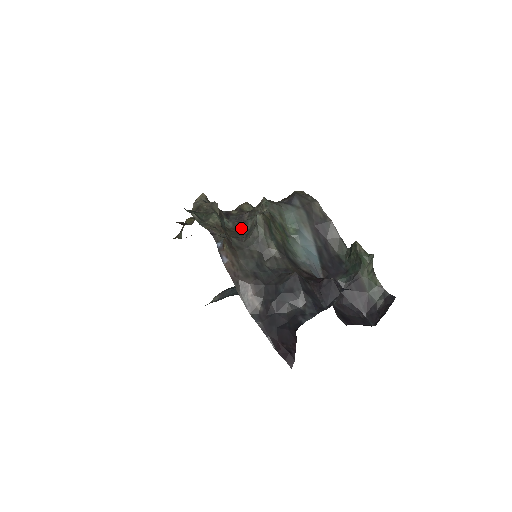
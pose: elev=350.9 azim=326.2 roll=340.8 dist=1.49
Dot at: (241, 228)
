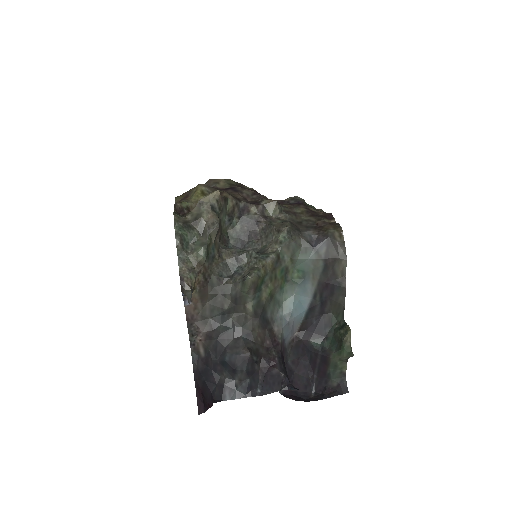
Dot at: (235, 258)
